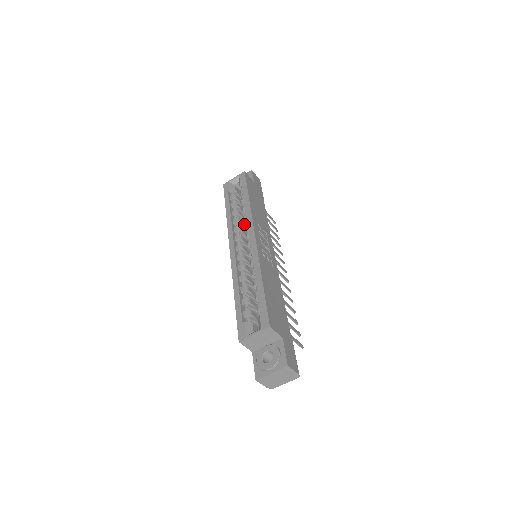
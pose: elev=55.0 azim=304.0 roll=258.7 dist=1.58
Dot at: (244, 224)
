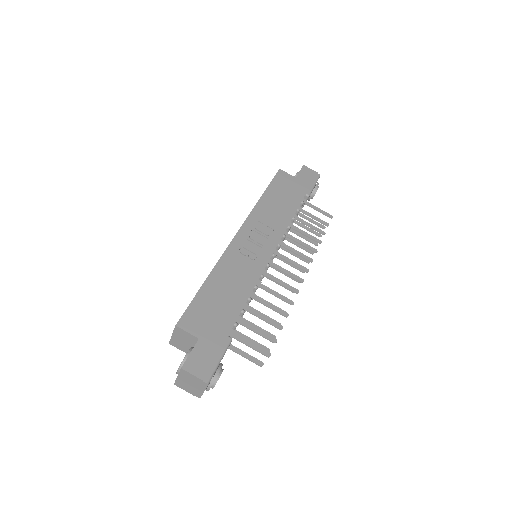
Dot at: occluded
